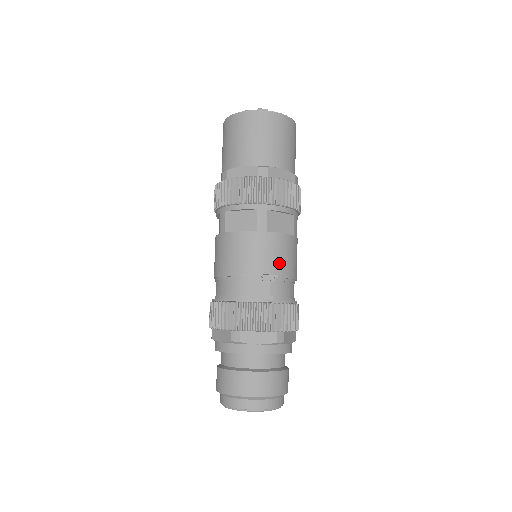
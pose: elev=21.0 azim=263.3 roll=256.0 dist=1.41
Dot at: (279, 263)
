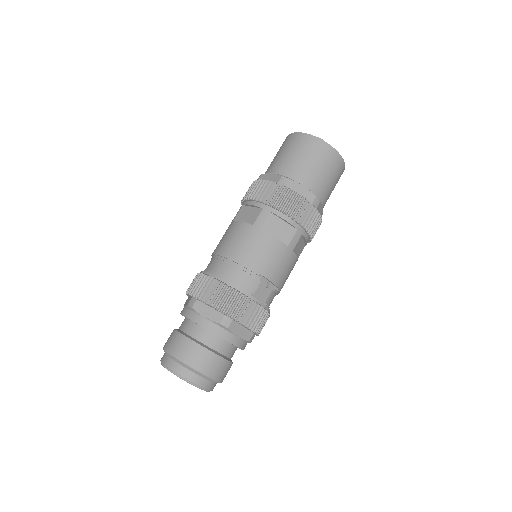
Dot at: (284, 280)
